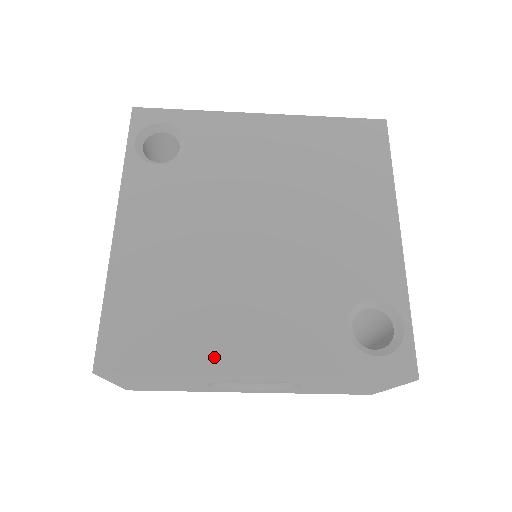
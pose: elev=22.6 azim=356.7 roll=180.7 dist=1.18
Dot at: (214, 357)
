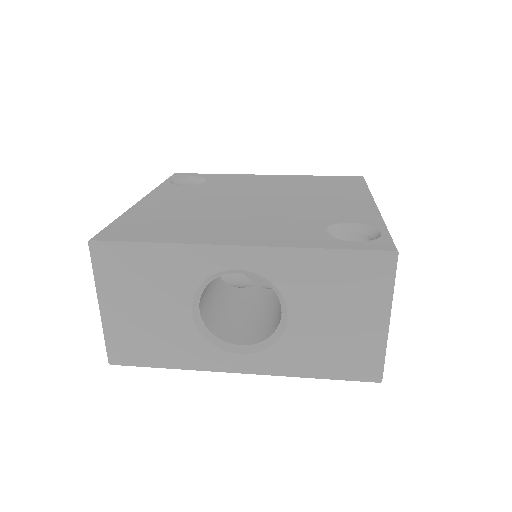
Dot at: (199, 238)
